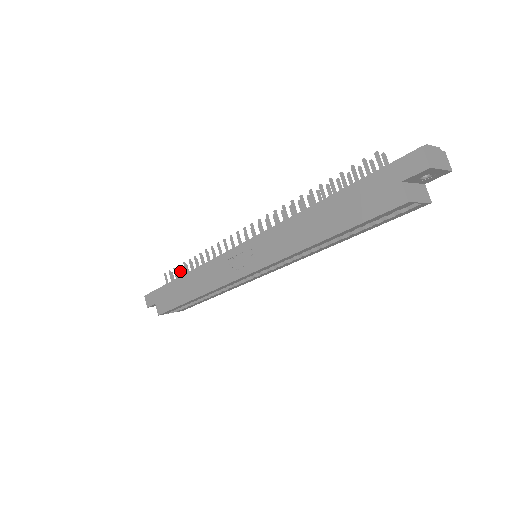
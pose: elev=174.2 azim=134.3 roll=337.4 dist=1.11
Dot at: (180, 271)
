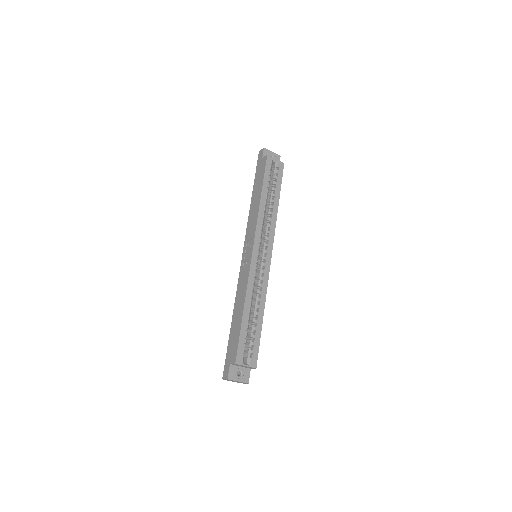
Dot at: occluded
